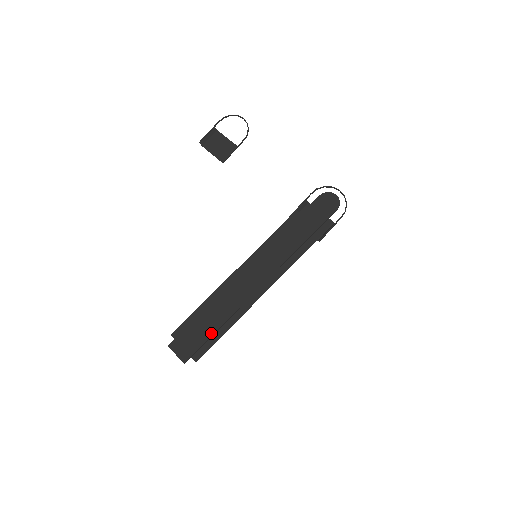
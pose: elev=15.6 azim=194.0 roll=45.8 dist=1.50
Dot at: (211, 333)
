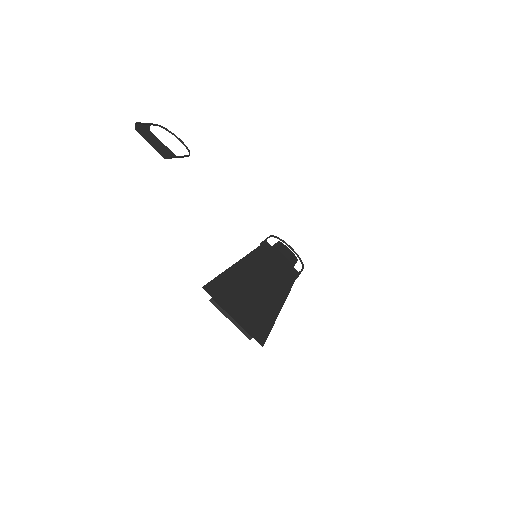
Dot at: (264, 310)
